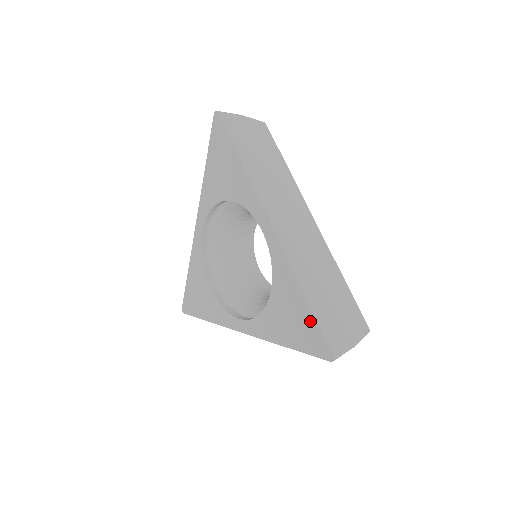
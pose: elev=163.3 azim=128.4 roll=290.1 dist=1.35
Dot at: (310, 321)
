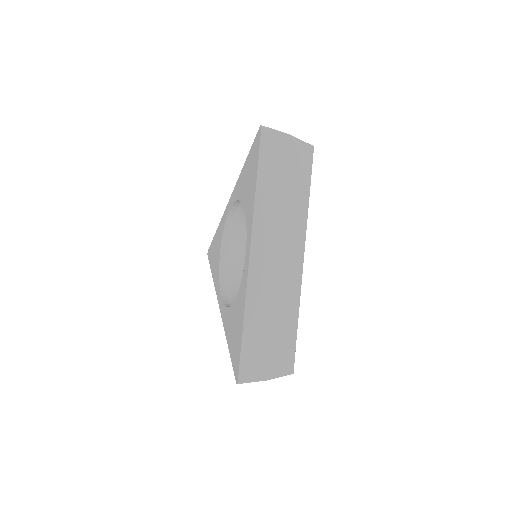
Dot at: (239, 345)
